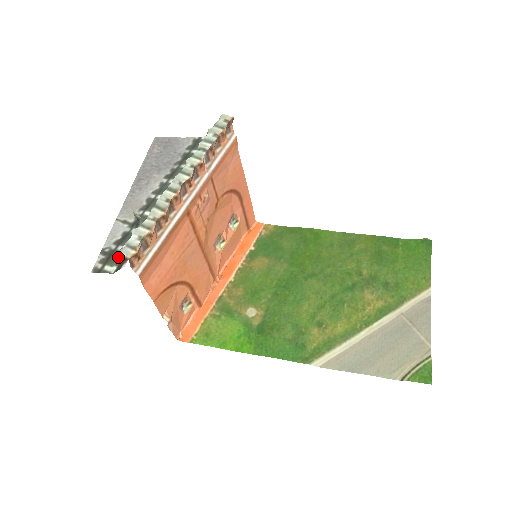
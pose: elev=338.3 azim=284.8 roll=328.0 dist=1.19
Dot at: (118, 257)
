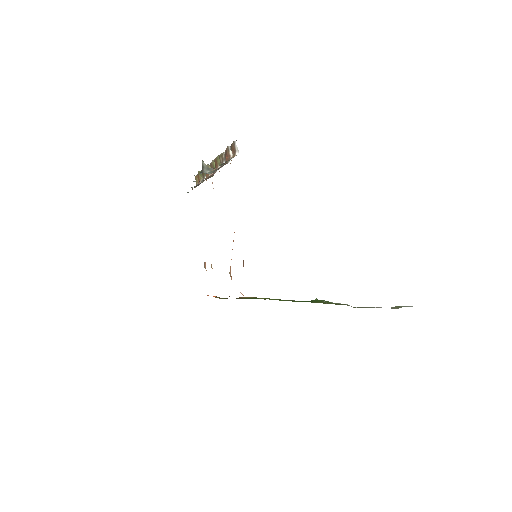
Dot at: occluded
